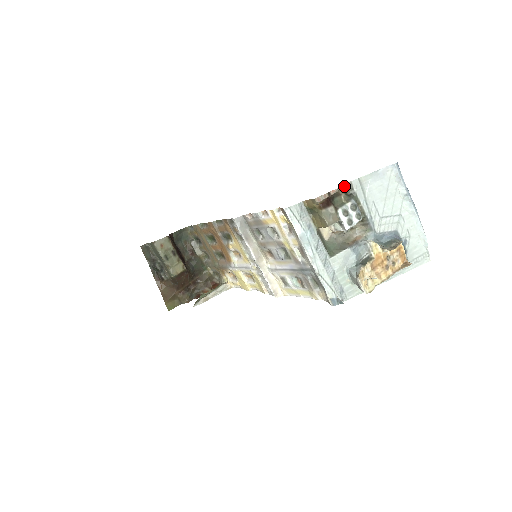
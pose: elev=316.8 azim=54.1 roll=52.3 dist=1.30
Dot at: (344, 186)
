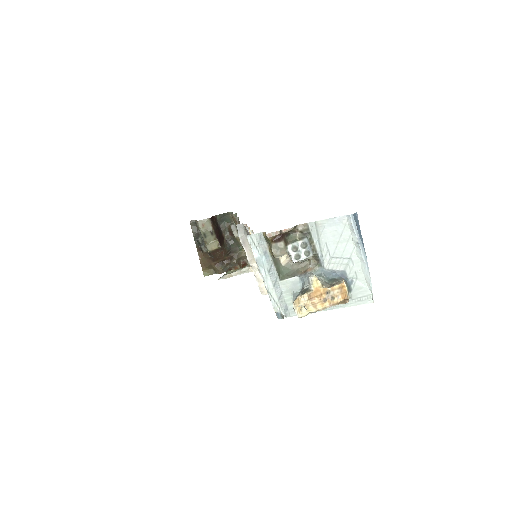
Dot at: (301, 226)
